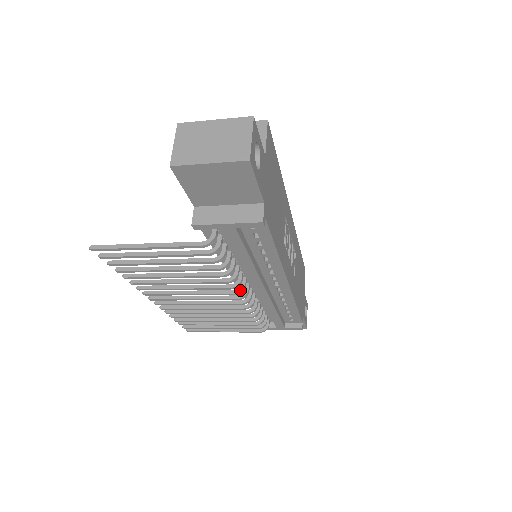
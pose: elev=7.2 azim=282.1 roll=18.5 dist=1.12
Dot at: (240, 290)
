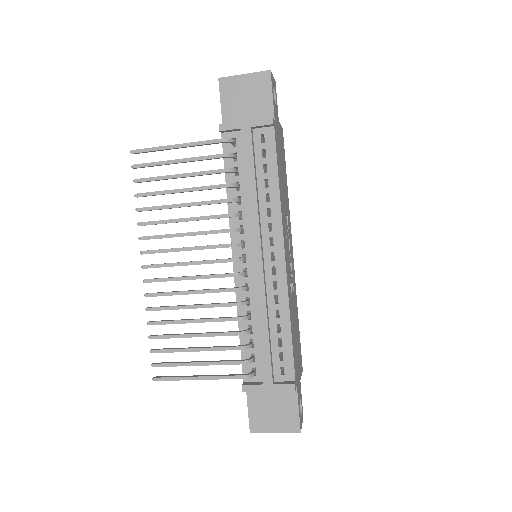
Dot at: (237, 243)
